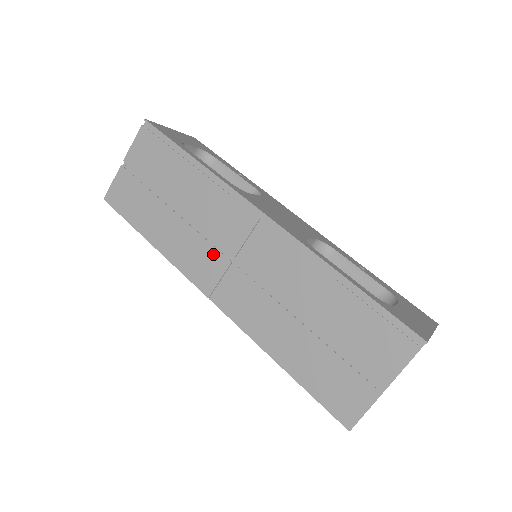
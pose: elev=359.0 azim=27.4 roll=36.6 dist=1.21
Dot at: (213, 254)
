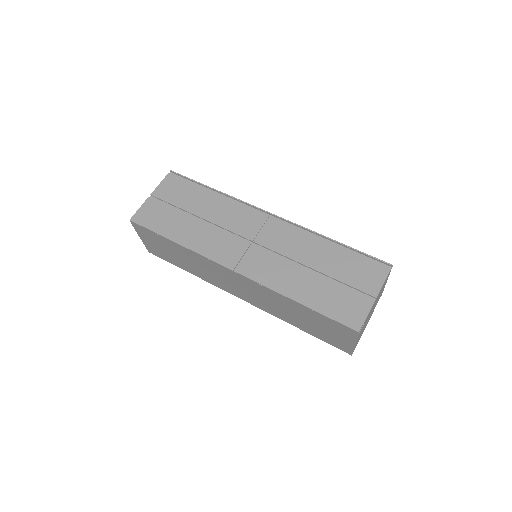
Dot at: (234, 242)
